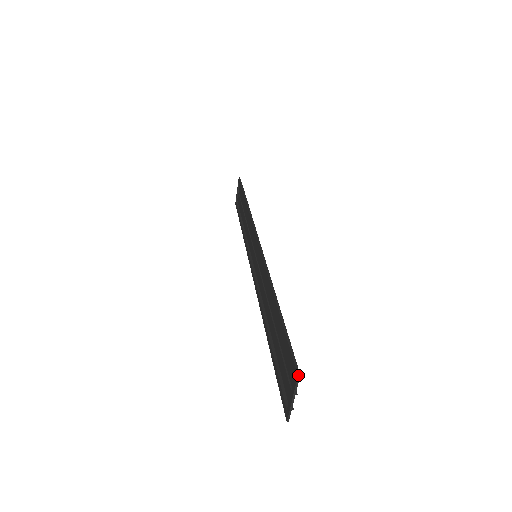
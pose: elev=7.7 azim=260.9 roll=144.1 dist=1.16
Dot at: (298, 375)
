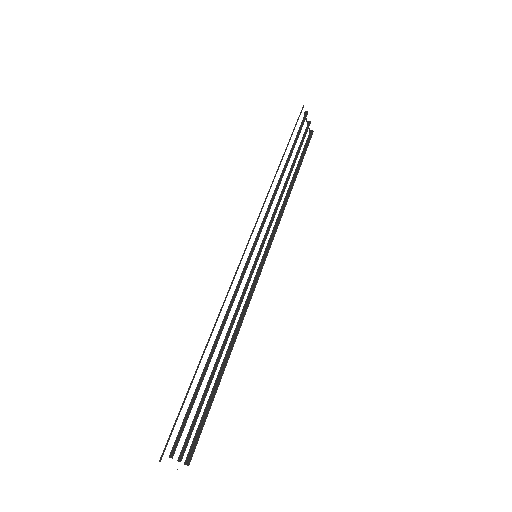
Dot at: (159, 461)
